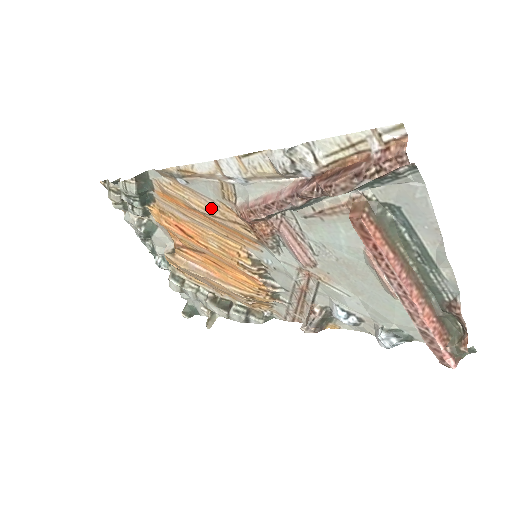
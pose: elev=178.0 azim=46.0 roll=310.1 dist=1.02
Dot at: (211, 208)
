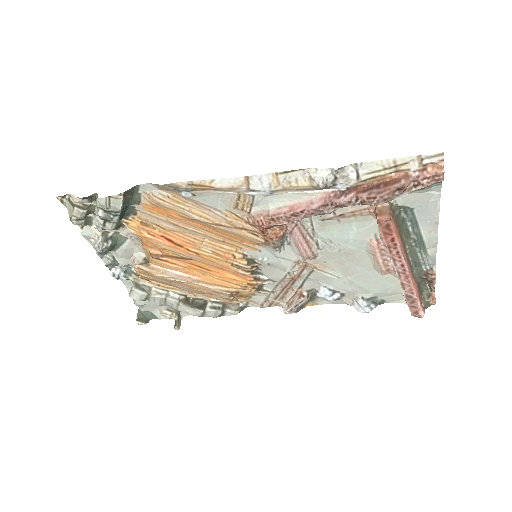
Dot at: (216, 217)
